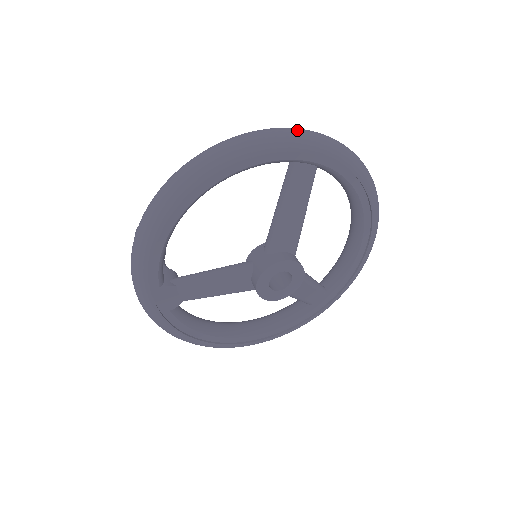
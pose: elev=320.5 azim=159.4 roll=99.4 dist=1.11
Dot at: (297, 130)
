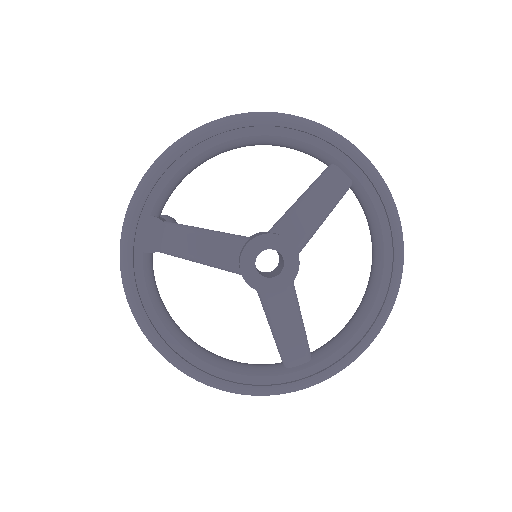
Dot at: (346, 139)
